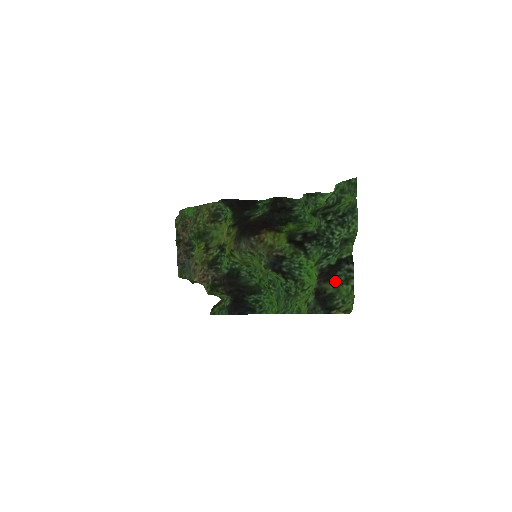
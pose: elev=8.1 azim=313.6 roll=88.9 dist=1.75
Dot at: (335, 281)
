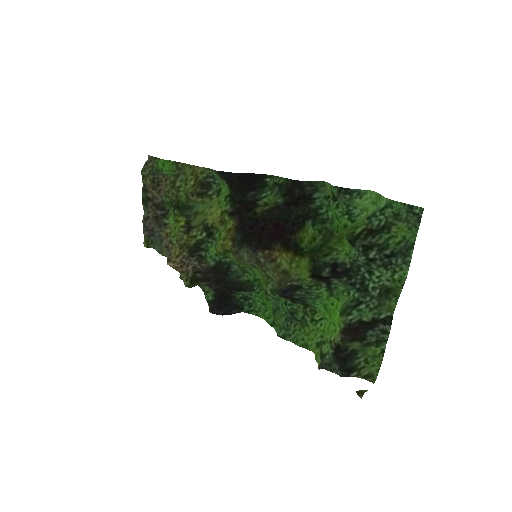
Dot at: (363, 342)
